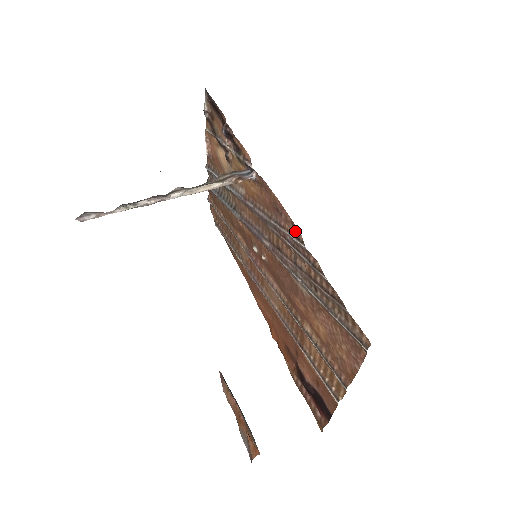
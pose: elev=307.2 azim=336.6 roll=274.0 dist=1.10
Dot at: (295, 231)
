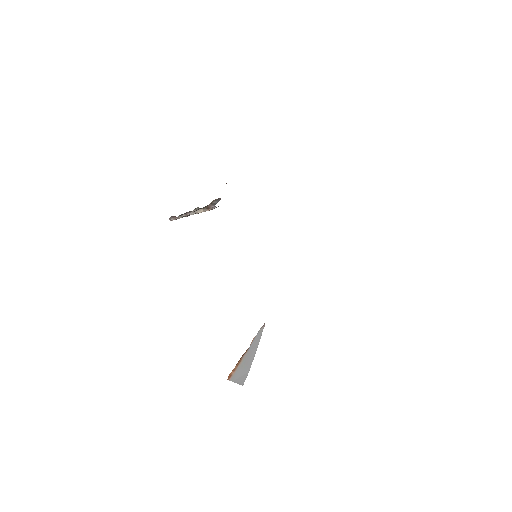
Dot at: occluded
